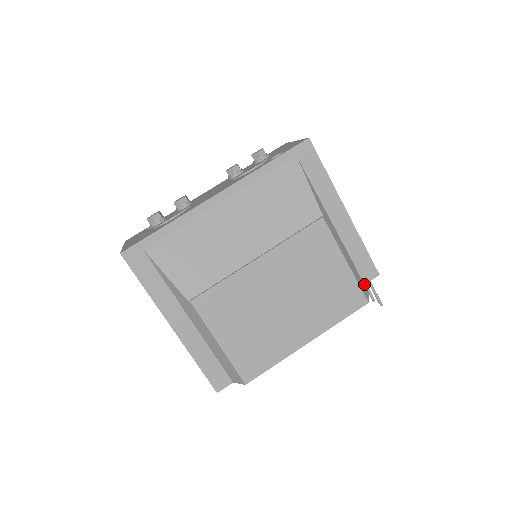
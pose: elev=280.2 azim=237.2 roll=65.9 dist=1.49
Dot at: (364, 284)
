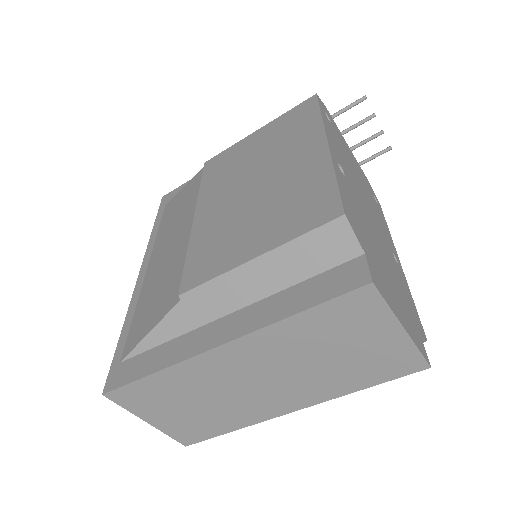
Dot at: occluded
